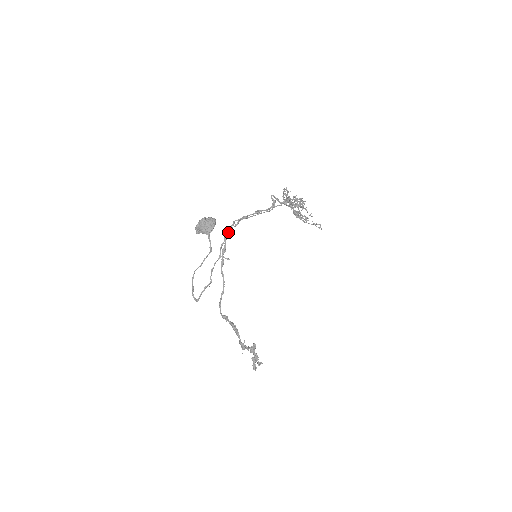
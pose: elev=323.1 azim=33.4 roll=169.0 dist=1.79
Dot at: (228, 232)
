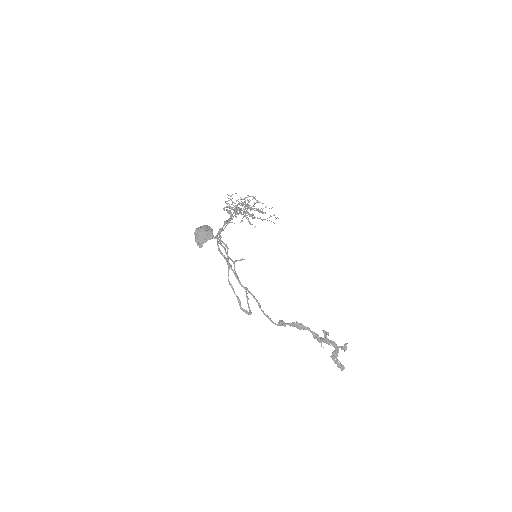
Dot at: (220, 243)
